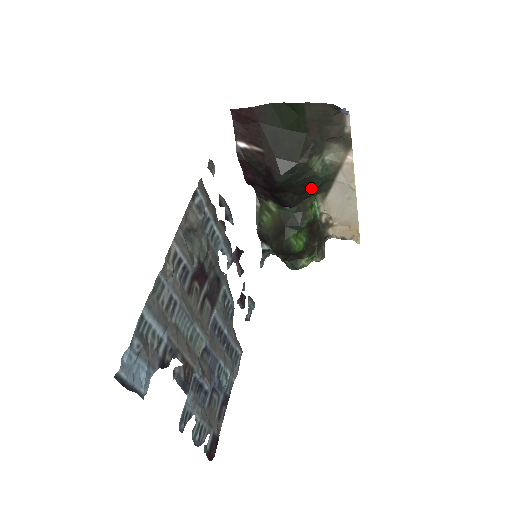
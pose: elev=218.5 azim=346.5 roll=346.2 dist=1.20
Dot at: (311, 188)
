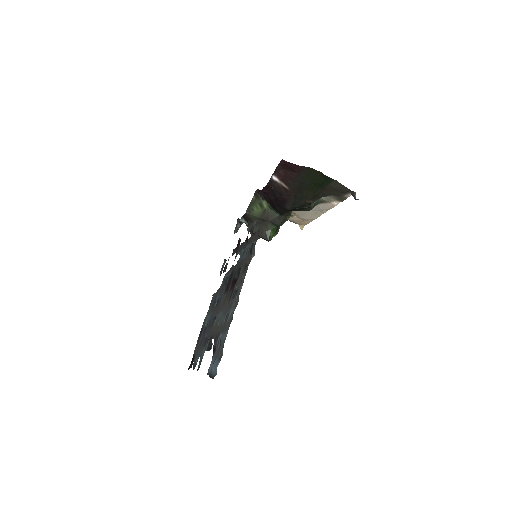
Dot at: (301, 210)
